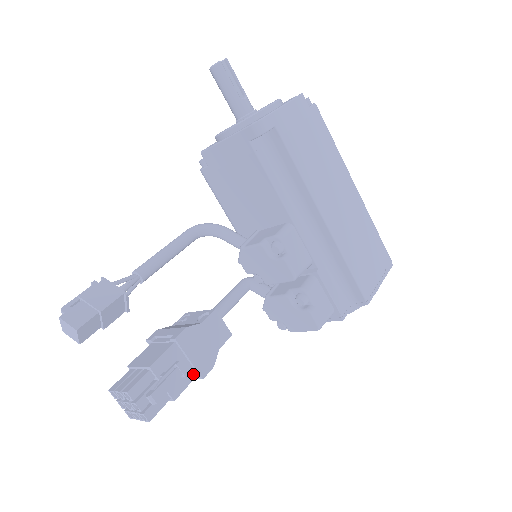
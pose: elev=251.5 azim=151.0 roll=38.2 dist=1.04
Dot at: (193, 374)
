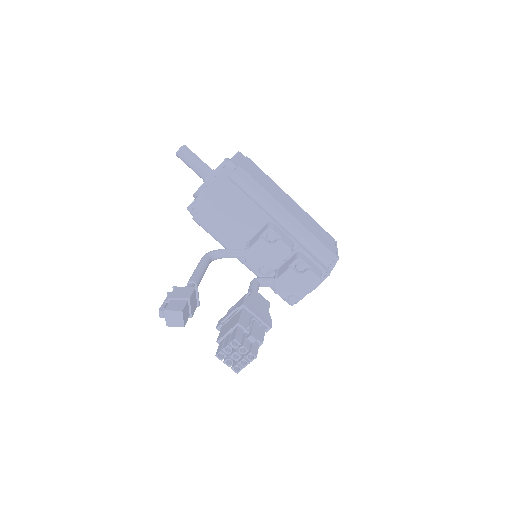
Dot at: (263, 328)
